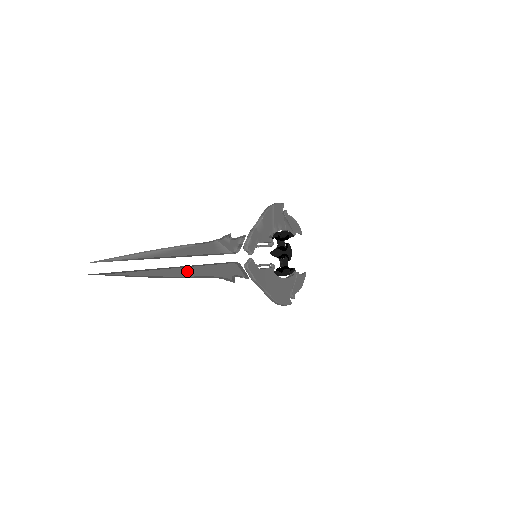
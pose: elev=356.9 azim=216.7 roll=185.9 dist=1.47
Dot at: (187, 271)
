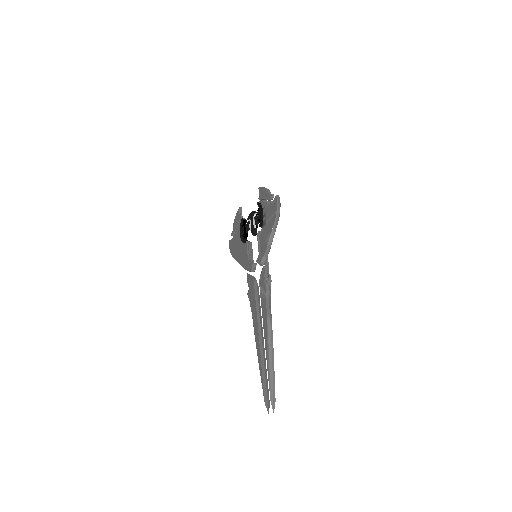
Dot at: (261, 335)
